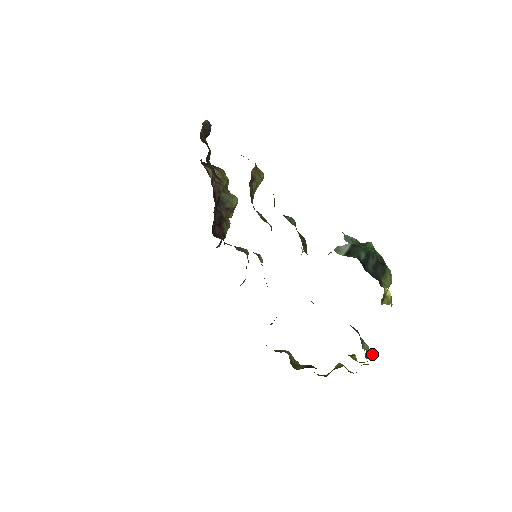
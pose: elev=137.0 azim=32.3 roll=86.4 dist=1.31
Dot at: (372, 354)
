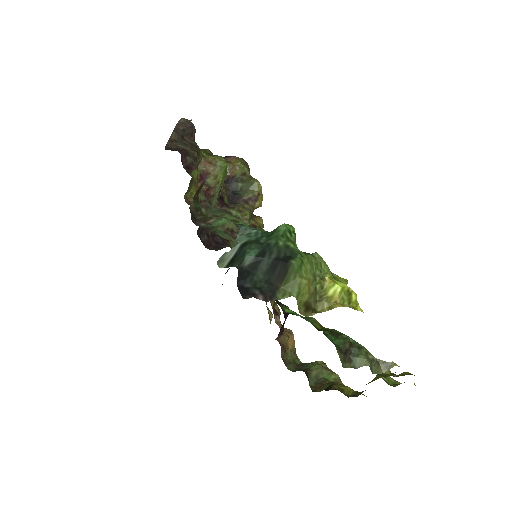
Dot at: (391, 364)
